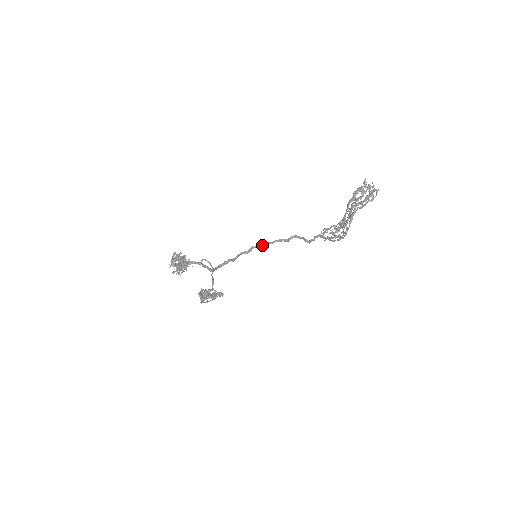
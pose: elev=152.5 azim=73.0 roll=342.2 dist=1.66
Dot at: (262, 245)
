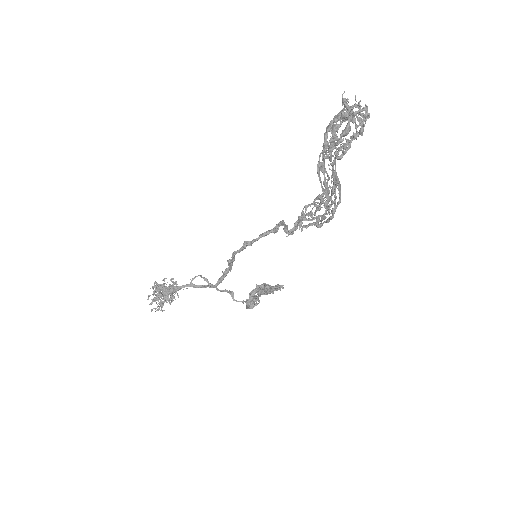
Dot at: (243, 247)
